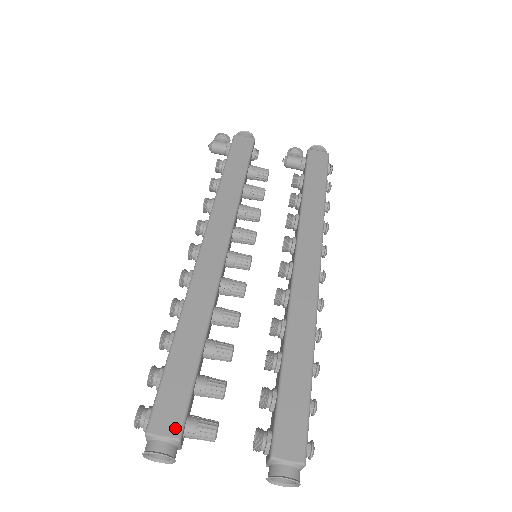
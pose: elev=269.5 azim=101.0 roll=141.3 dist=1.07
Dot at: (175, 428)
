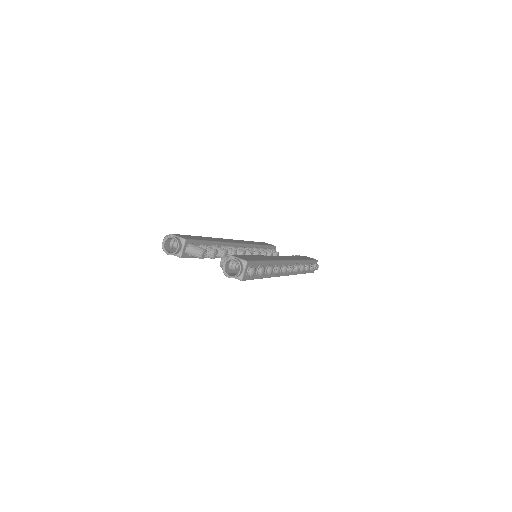
Dot at: (185, 238)
